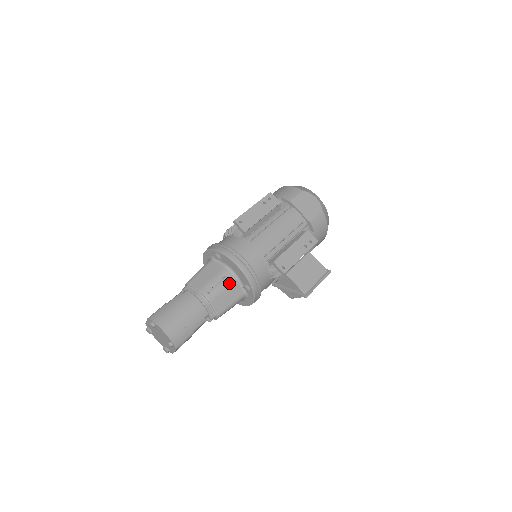
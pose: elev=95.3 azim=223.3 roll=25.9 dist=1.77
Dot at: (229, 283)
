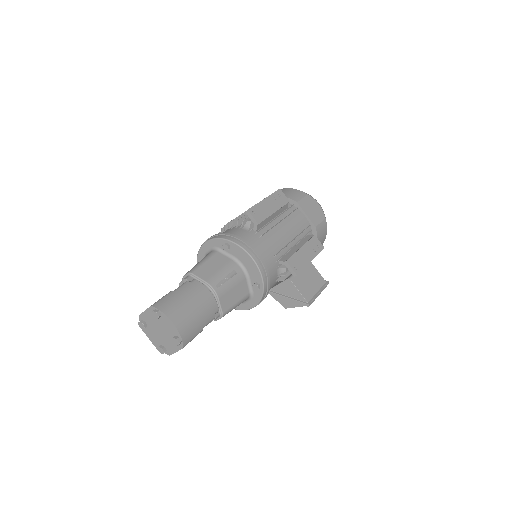
Dot at: (238, 278)
